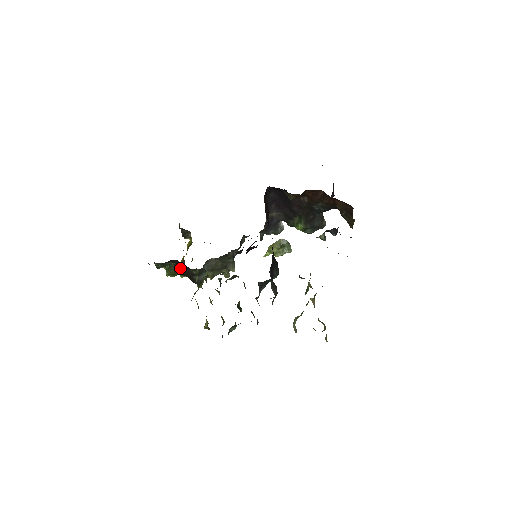
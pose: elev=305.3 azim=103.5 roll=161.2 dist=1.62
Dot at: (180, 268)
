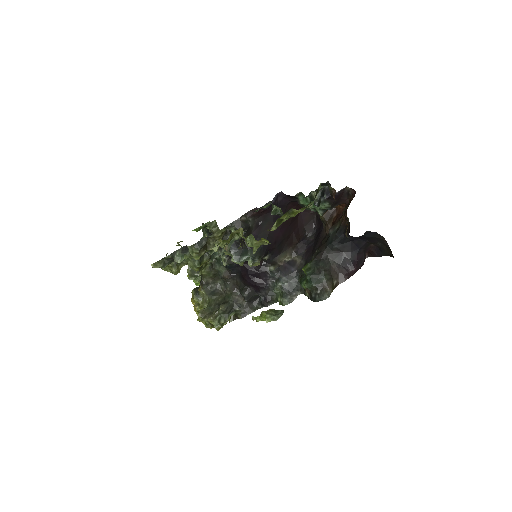
Dot at: occluded
